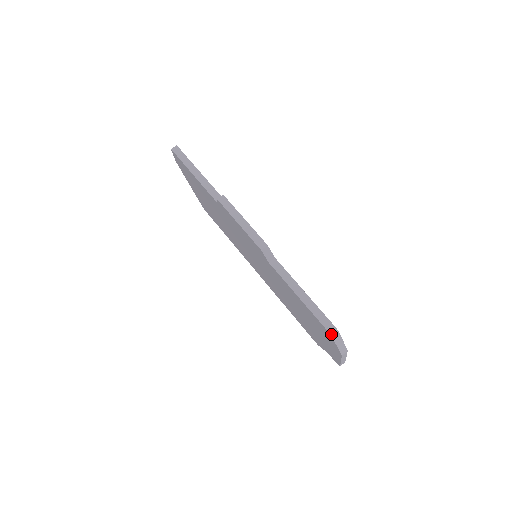
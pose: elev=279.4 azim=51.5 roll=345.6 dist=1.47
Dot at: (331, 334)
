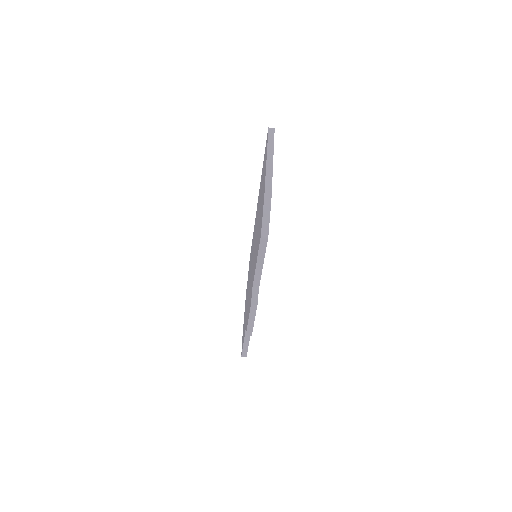
Dot at: occluded
